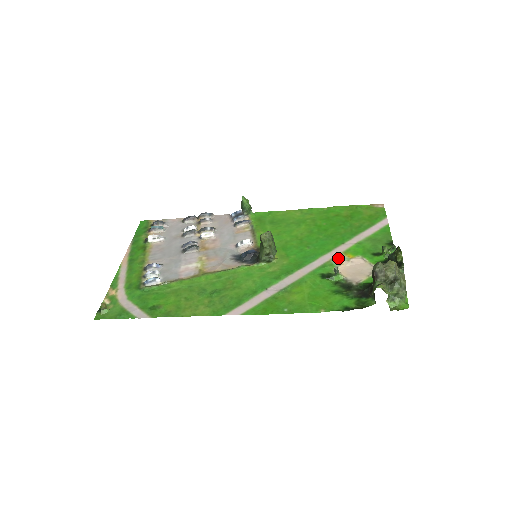
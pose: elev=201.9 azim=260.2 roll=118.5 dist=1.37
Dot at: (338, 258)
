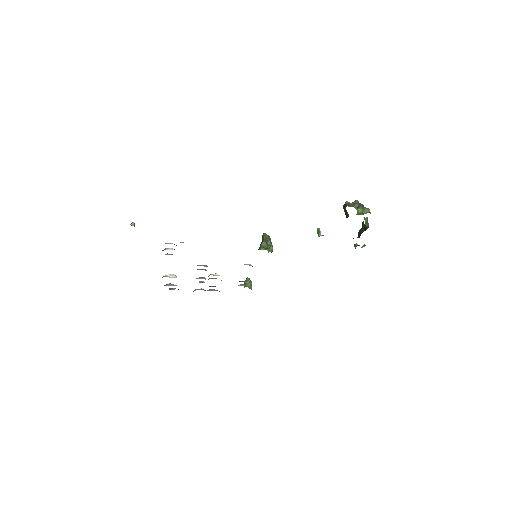
Dot at: occluded
